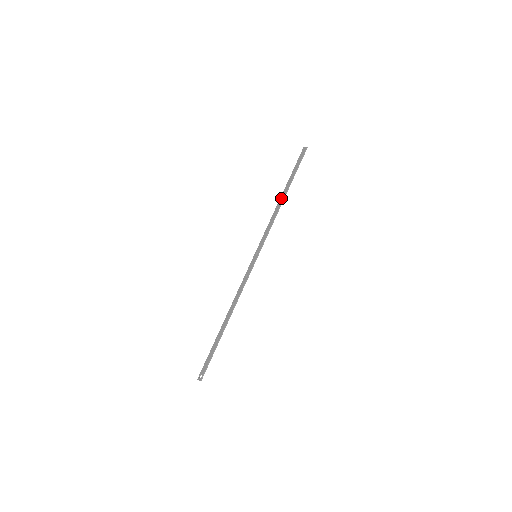
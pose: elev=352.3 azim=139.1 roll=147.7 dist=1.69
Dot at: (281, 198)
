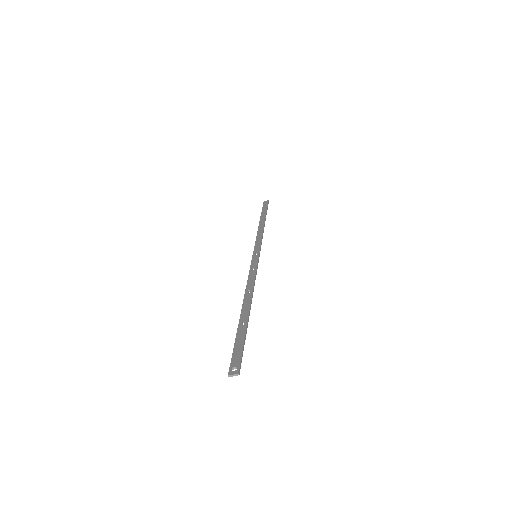
Dot at: (261, 223)
